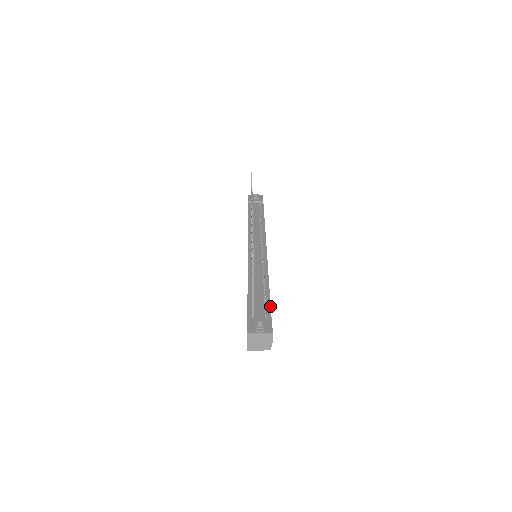
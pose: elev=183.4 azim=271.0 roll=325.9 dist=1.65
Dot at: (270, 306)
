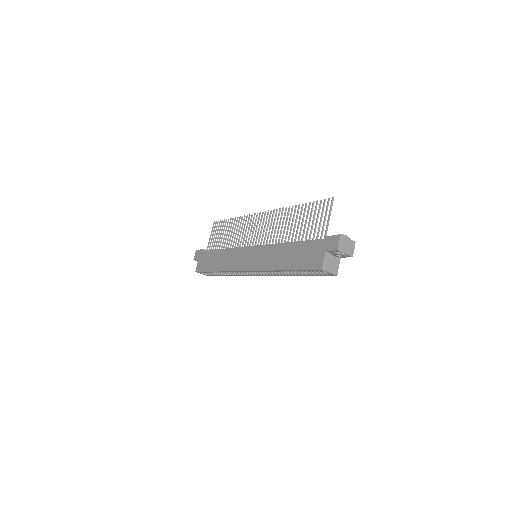
Dot at: occluded
